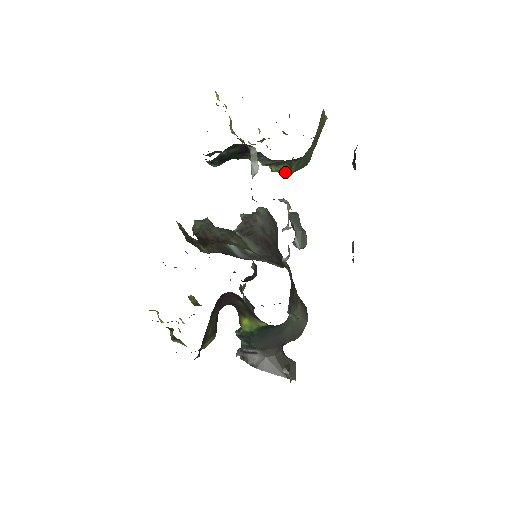
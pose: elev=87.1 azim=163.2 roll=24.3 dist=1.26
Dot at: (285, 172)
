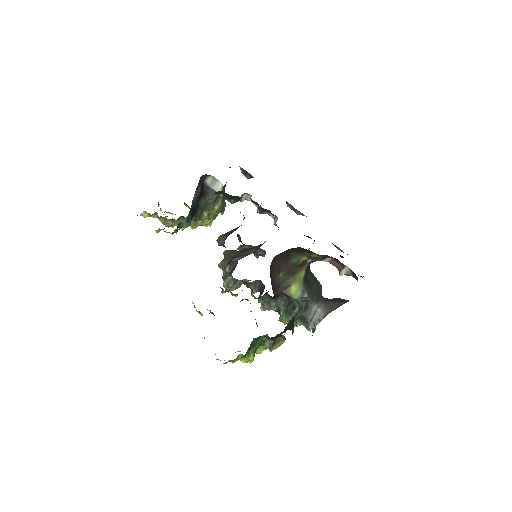
Dot at: (222, 207)
